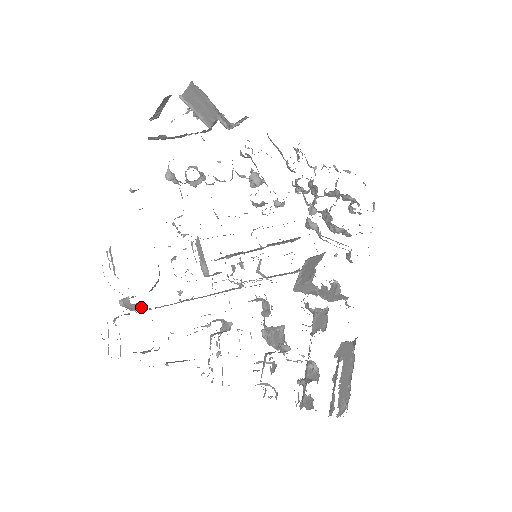
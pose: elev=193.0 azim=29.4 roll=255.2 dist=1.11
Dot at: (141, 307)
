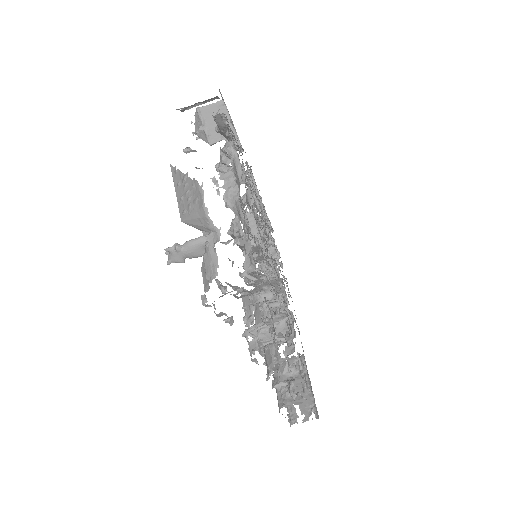
Dot at: occluded
